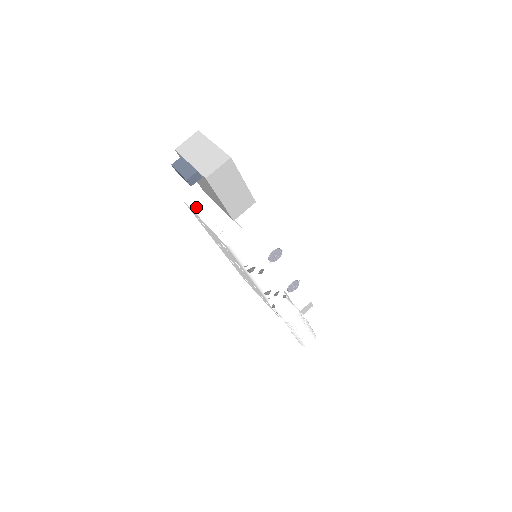
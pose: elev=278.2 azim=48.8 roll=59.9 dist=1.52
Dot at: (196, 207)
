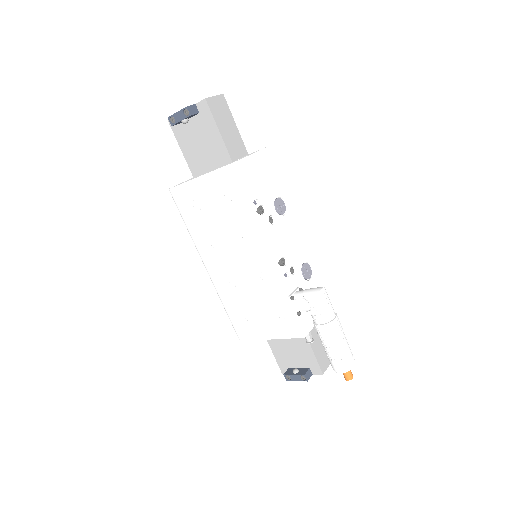
Dot at: occluded
